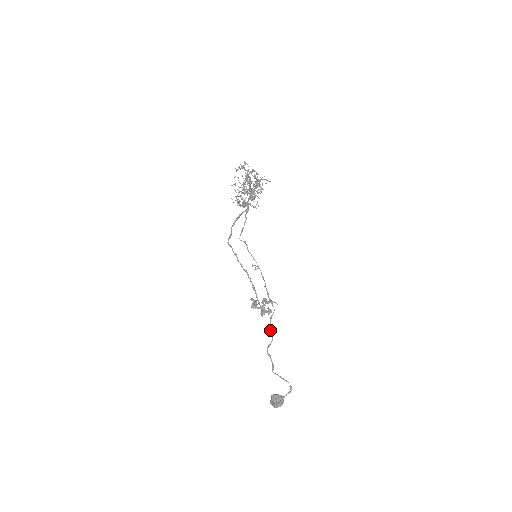
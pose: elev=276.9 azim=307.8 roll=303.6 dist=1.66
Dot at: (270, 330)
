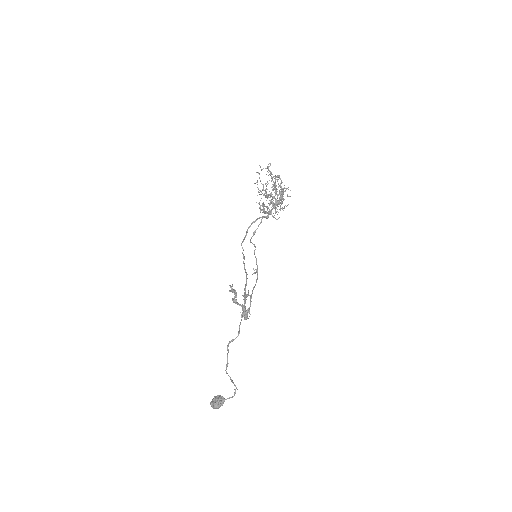
Dot at: (239, 327)
